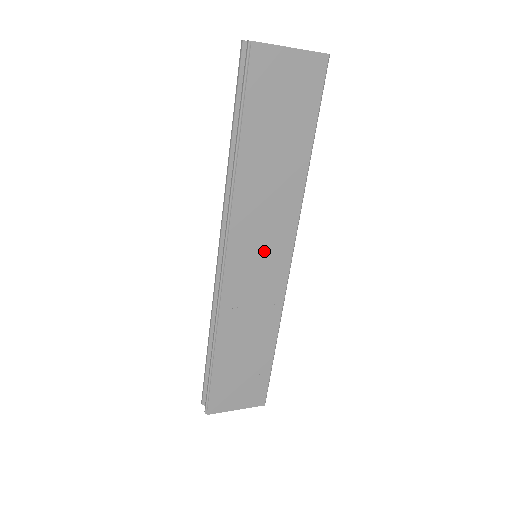
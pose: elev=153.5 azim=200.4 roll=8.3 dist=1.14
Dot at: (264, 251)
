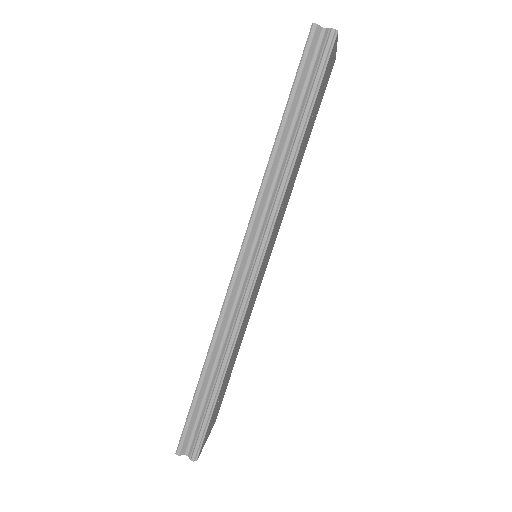
Dot at: (270, 249)
